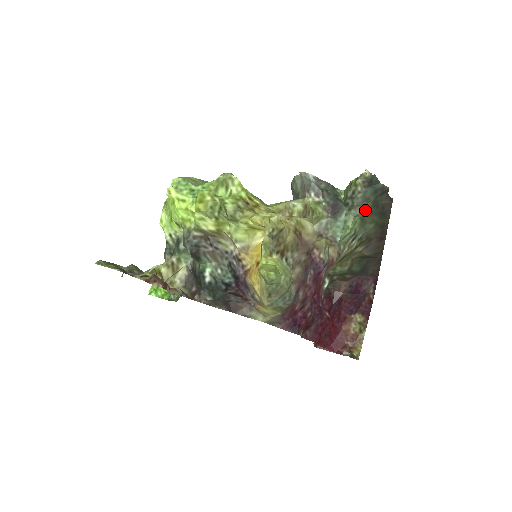
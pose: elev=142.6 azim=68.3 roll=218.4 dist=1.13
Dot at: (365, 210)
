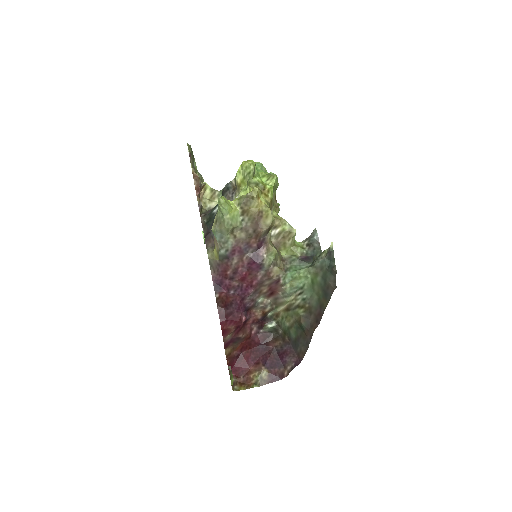
Dot at: (317, 274)
